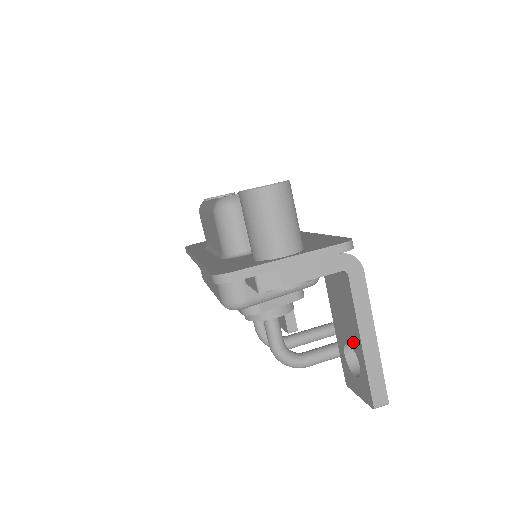
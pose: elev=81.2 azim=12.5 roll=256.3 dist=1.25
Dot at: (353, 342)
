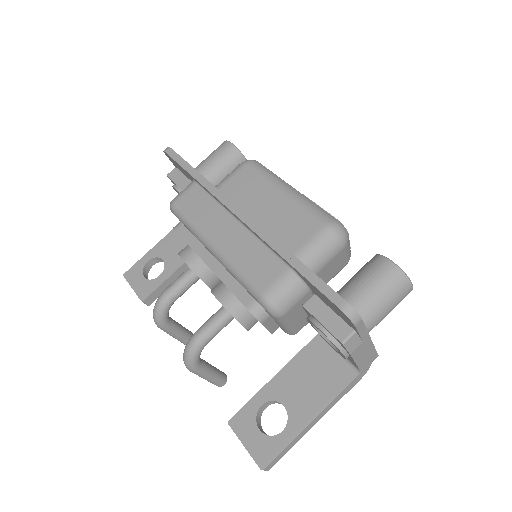
Dot at: (296, 411)
